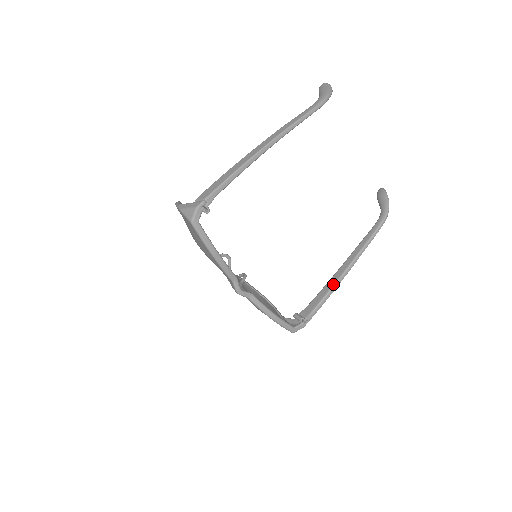
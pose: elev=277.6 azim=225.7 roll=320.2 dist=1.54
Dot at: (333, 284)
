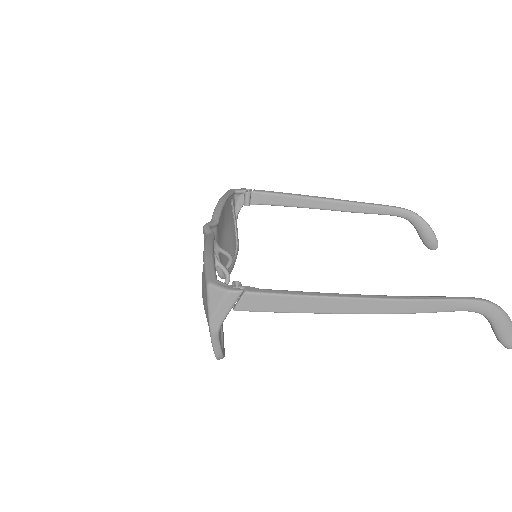
Dot at: (326, 294)
